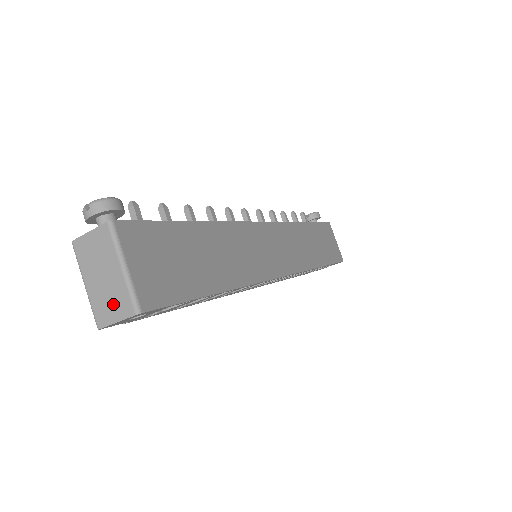
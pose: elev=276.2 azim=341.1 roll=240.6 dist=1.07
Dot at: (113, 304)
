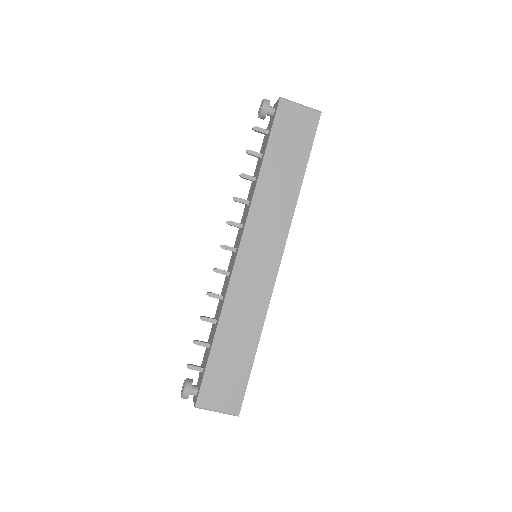
Dot at: occluded
